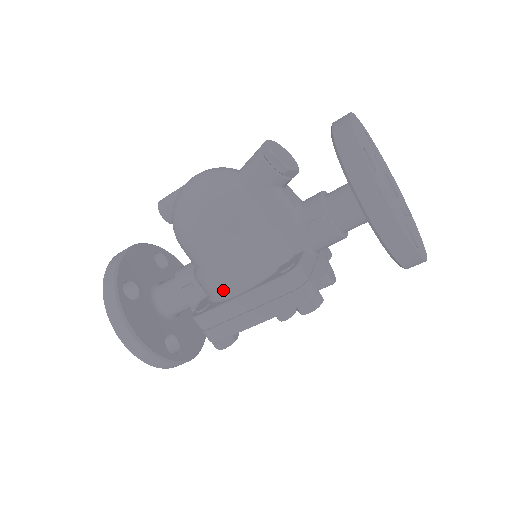
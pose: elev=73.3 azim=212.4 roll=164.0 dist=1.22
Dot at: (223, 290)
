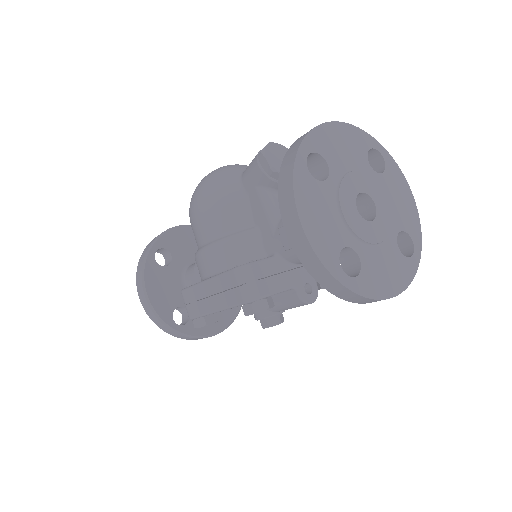
Dot at: (201, 272)
